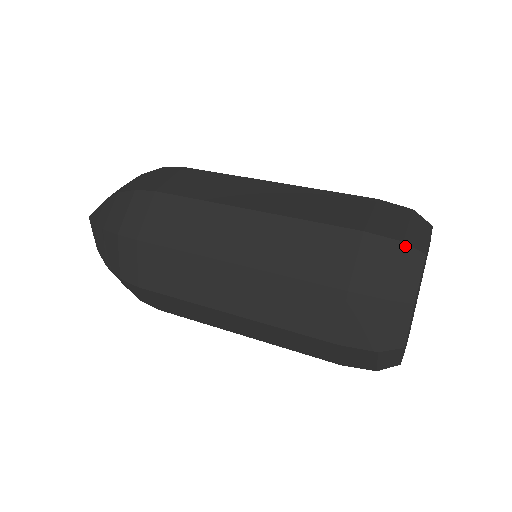
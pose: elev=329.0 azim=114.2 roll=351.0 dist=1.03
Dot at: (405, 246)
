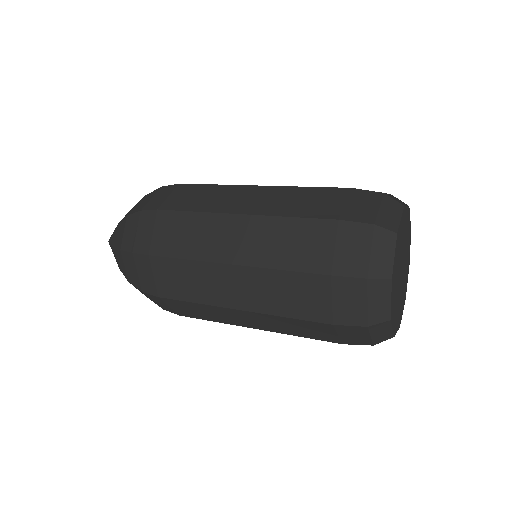
Dot at: (393, 196)
